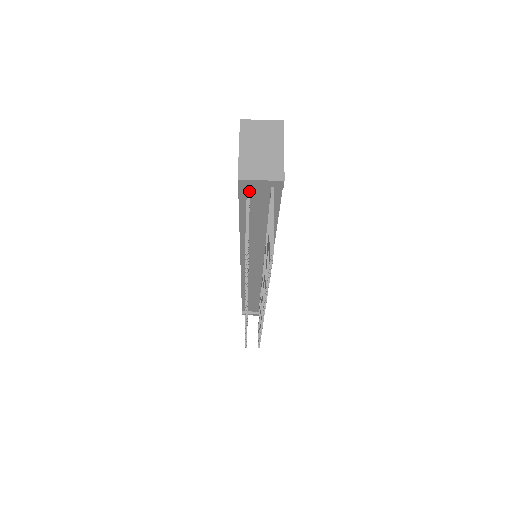
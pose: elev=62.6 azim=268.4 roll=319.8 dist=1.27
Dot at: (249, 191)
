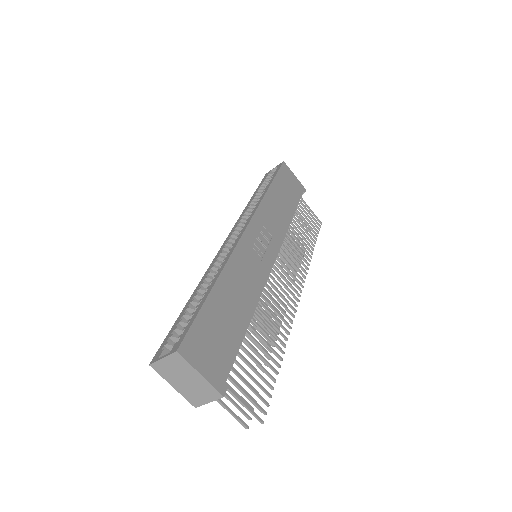
Dot at: occluded
